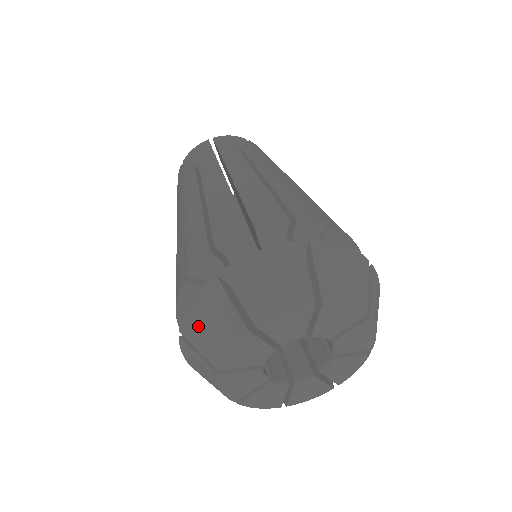
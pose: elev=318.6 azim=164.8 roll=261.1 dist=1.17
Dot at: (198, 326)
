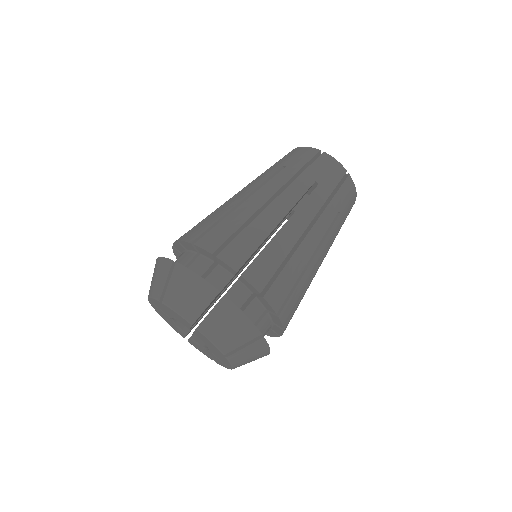
Dot at: (155, 271)
